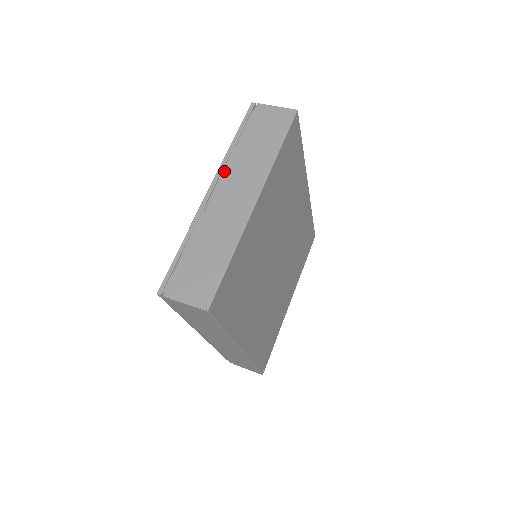
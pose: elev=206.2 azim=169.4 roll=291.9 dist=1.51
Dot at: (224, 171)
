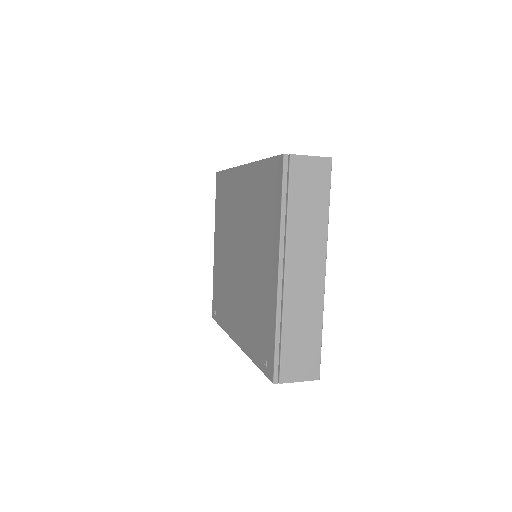
Dot at: (286, 248)
